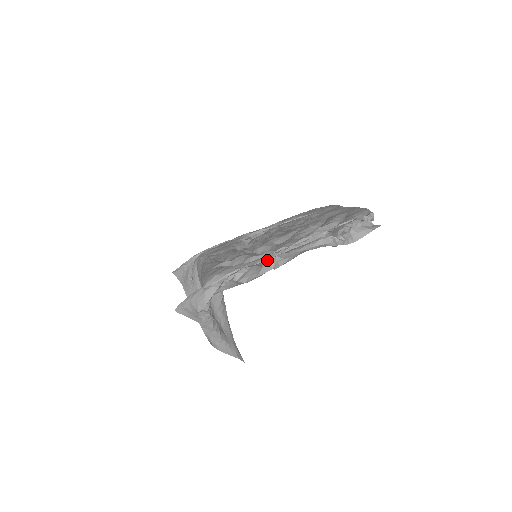
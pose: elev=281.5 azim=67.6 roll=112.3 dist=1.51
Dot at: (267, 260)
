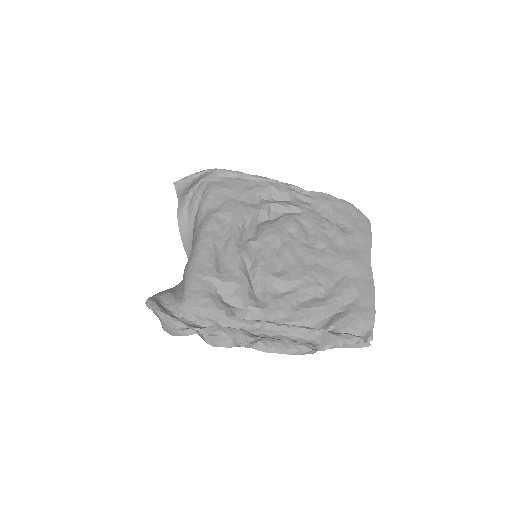
Dot at: (248, 328)
